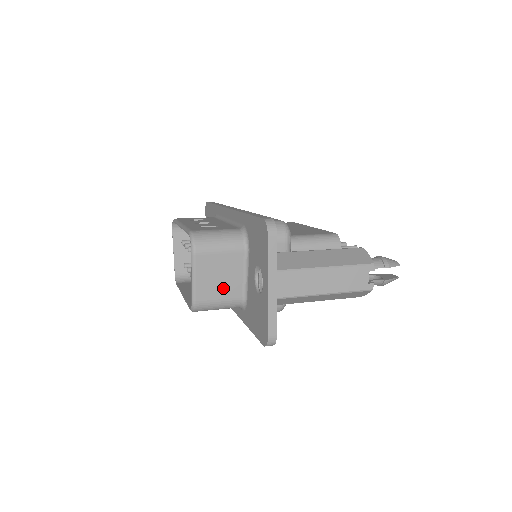
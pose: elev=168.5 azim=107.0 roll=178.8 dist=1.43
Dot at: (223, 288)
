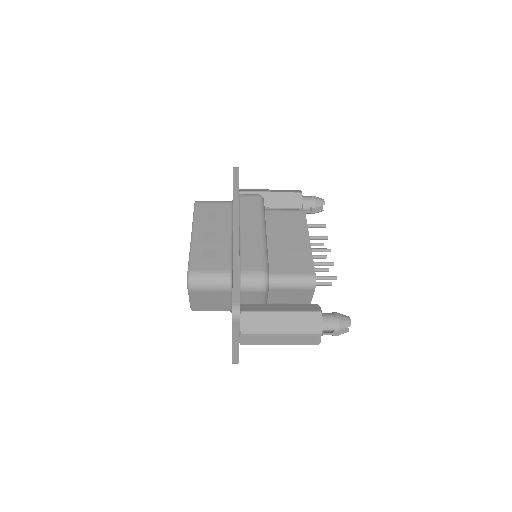
Dot at: (214, 305)
